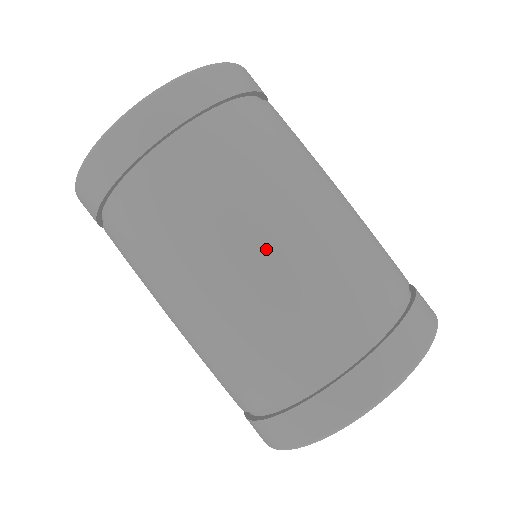
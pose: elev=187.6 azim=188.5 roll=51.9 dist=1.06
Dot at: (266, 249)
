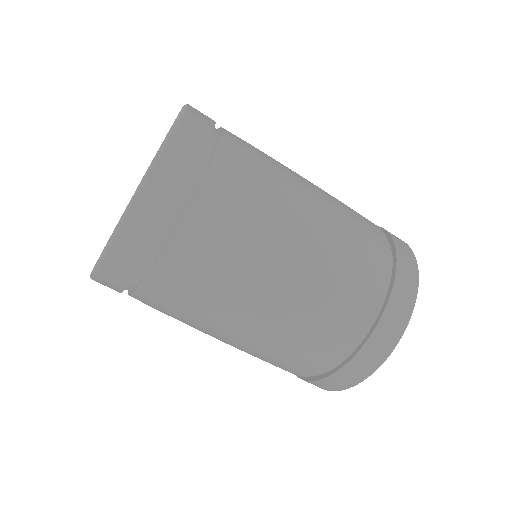
Dot at: (306, 227)
